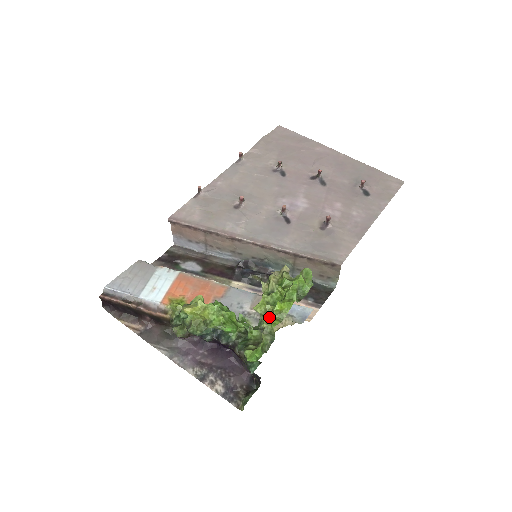
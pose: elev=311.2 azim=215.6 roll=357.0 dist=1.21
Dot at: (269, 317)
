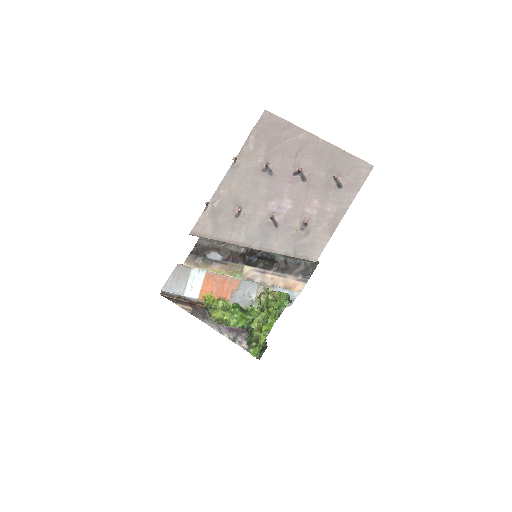
Dot at: (260, 333)
